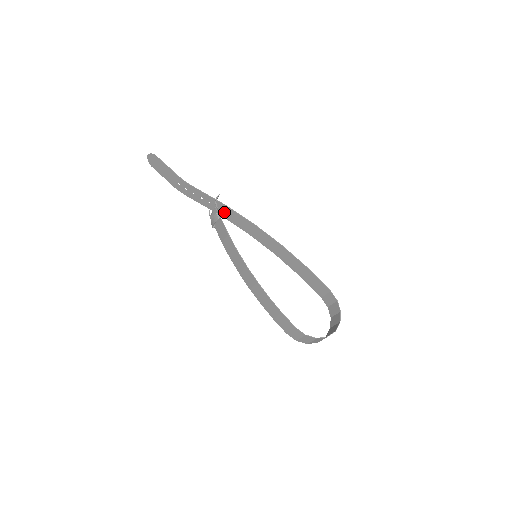
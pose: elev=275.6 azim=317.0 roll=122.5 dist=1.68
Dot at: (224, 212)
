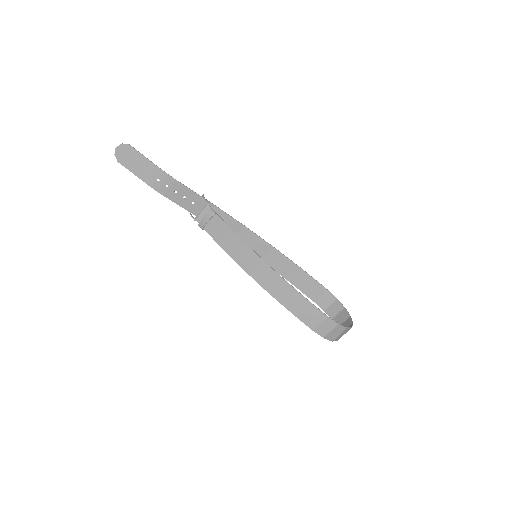
Dot at: occluded
